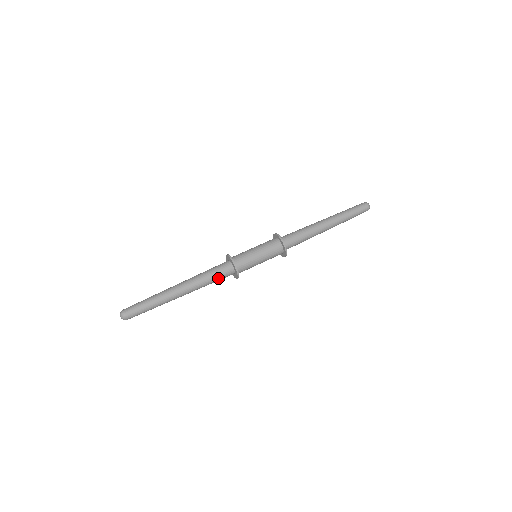
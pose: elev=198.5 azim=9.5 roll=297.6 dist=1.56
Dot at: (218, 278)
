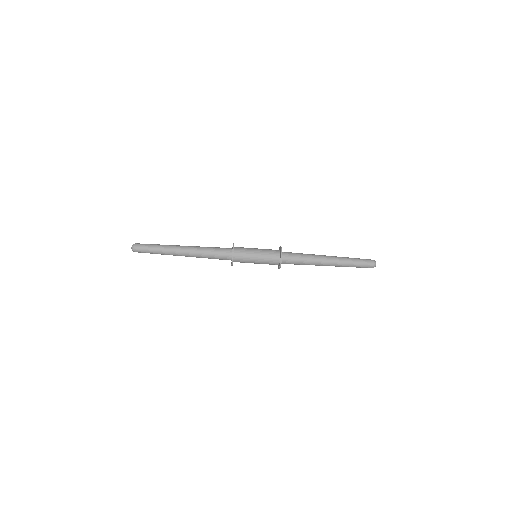
Dot at: (216, 257)
